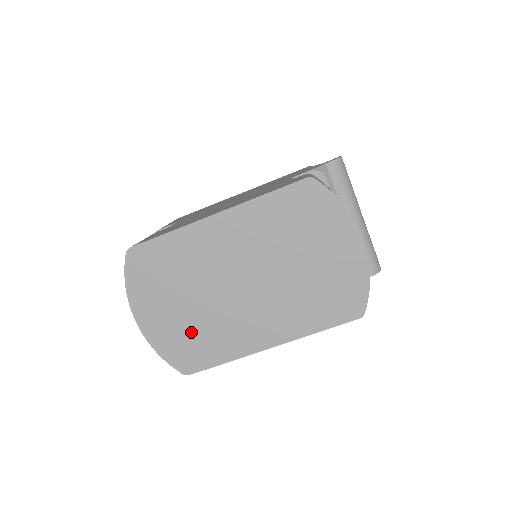
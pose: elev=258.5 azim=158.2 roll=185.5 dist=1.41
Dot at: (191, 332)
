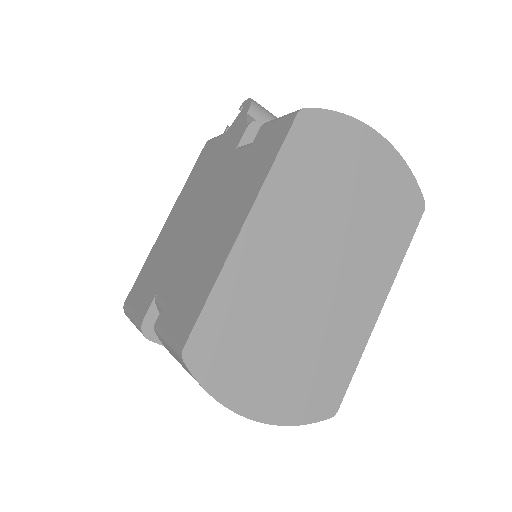
Dot at: (309, 370)
